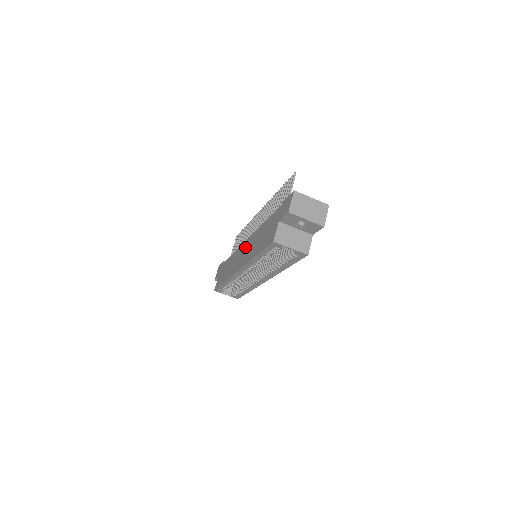
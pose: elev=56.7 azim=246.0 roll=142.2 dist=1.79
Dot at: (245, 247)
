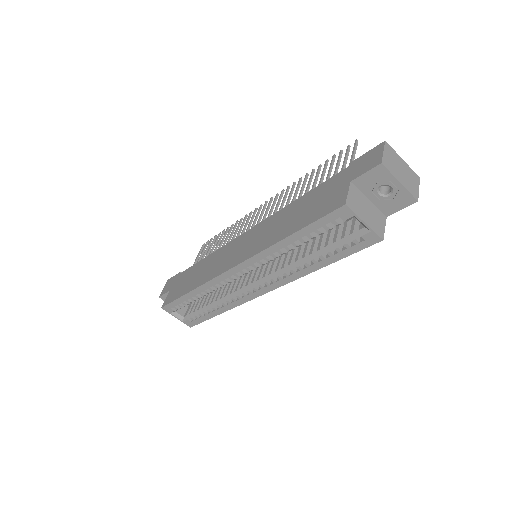
Dot at: (246, 238)
